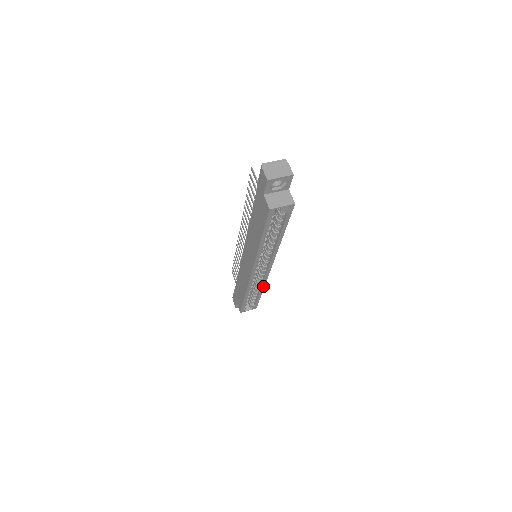
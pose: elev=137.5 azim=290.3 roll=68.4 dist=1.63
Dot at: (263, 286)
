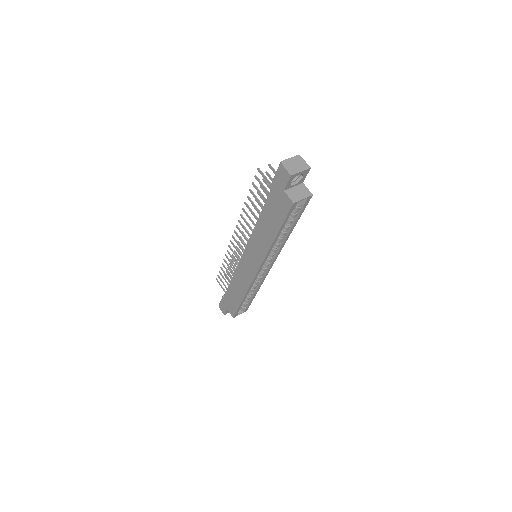
Dot at: (260, 285)
